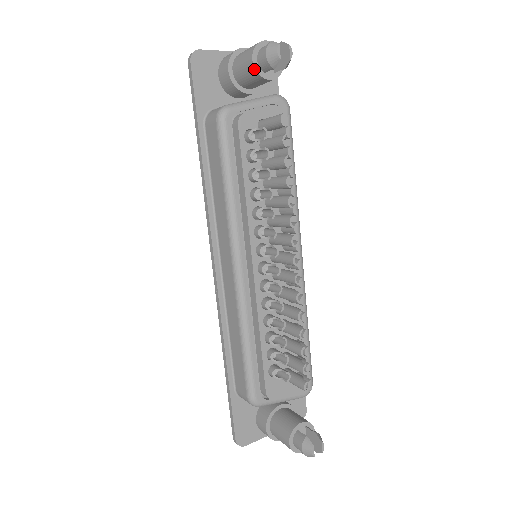
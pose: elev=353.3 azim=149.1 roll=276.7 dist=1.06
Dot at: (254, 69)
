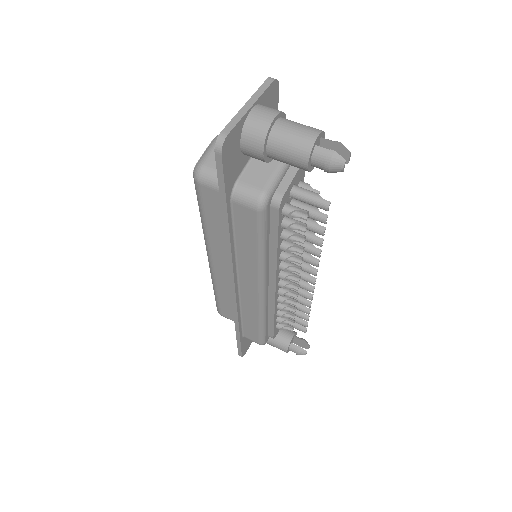
Dot at: (307, 170)
